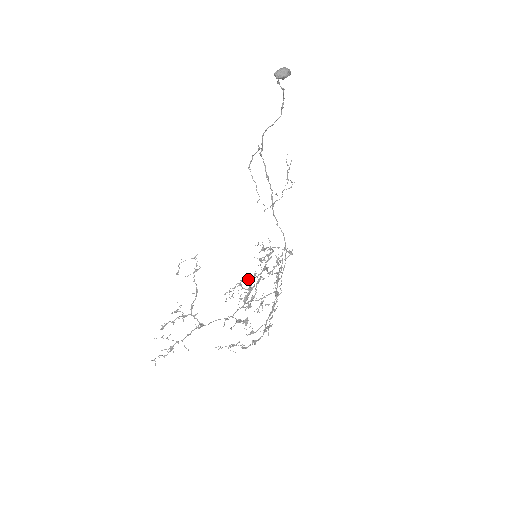
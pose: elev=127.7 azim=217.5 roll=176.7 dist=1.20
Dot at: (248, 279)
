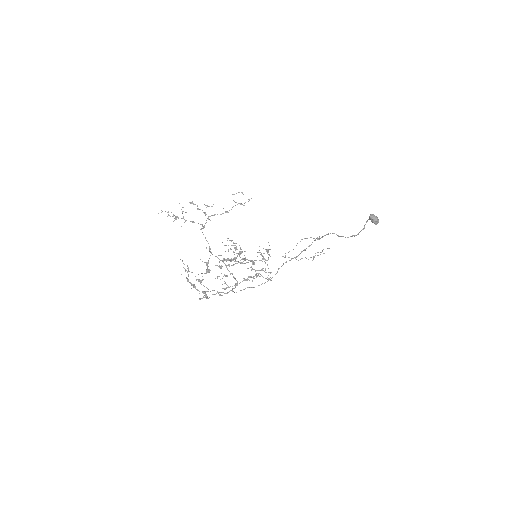
Dot at: occluded
